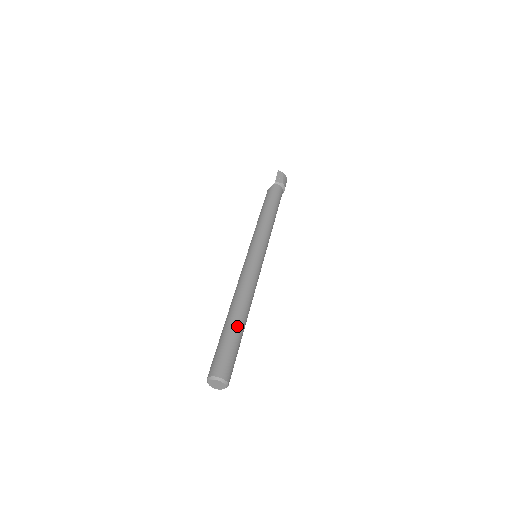
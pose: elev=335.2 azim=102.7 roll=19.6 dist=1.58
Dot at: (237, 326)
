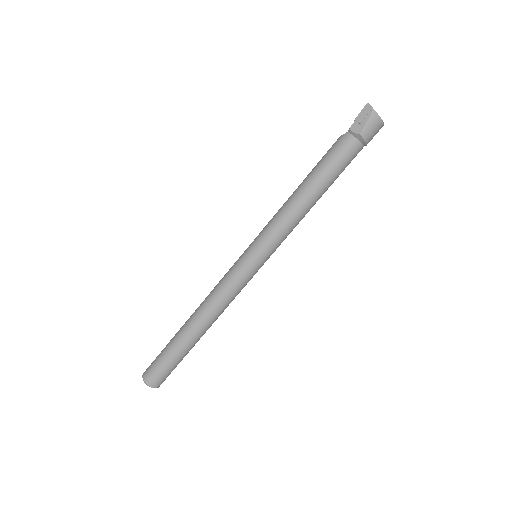
Dot at: (180, 342)
